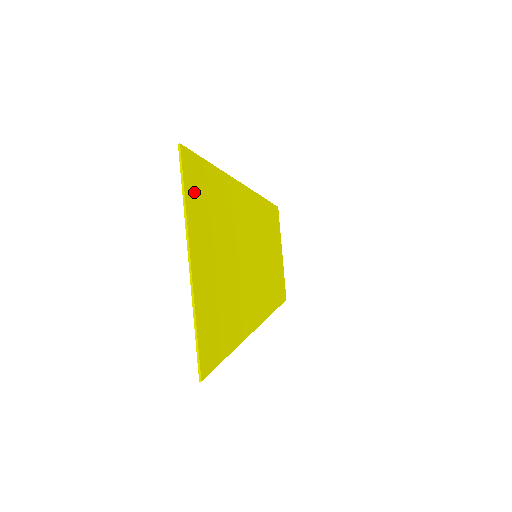
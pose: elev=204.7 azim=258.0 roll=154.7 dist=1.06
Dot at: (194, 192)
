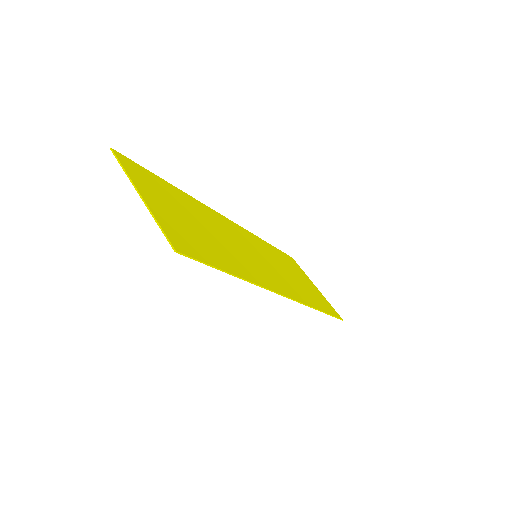
Dot at: (136, 173)
